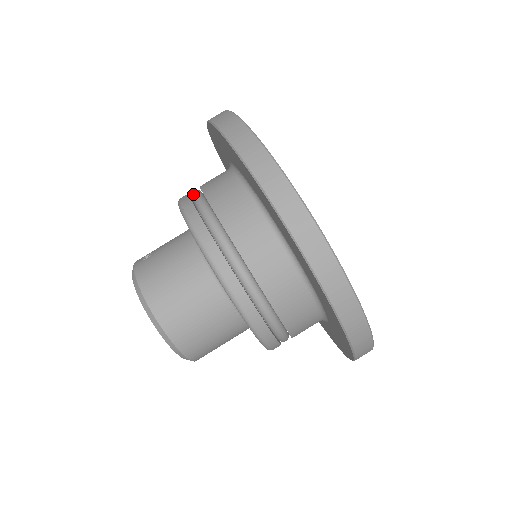
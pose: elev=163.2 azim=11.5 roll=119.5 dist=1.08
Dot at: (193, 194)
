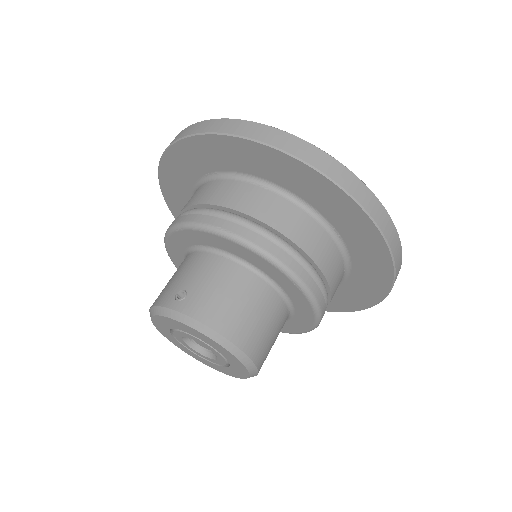
Dot at: (212, 213)
